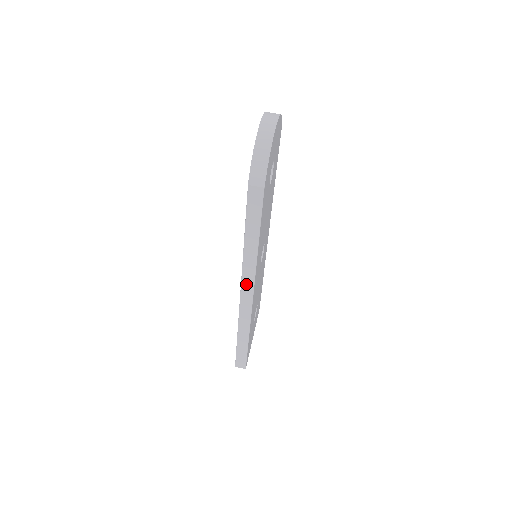
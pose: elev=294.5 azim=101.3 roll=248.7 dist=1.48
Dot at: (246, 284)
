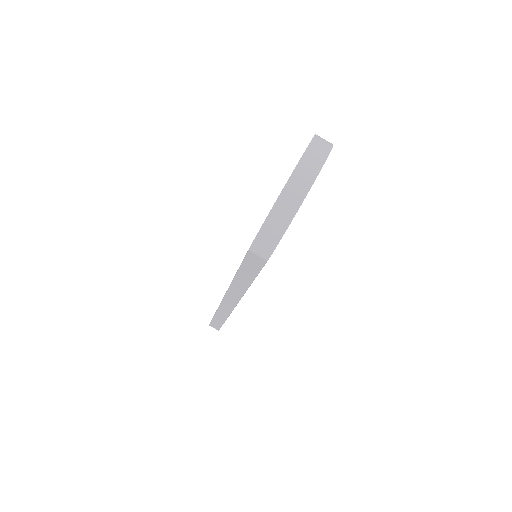
Dot at: (230, 298)
